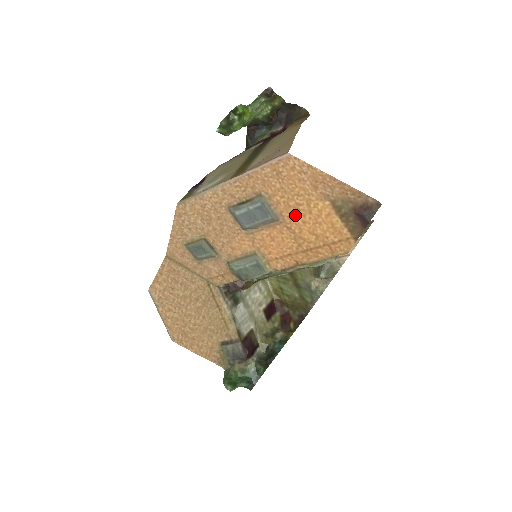
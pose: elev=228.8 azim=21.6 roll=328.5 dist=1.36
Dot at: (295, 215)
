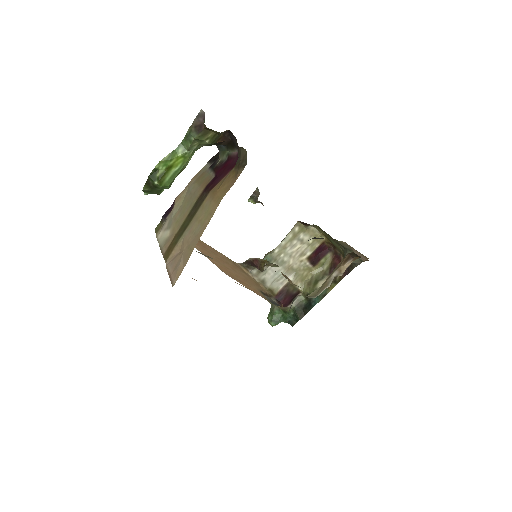
Dot at: occluded
